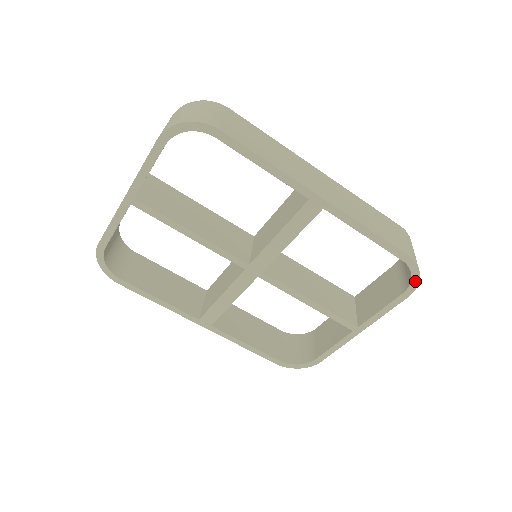
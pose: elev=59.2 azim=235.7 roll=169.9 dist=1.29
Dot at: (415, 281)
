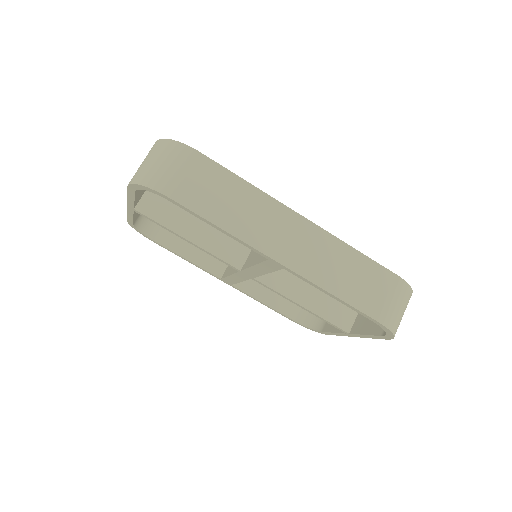
Dot at: (390, 335)
